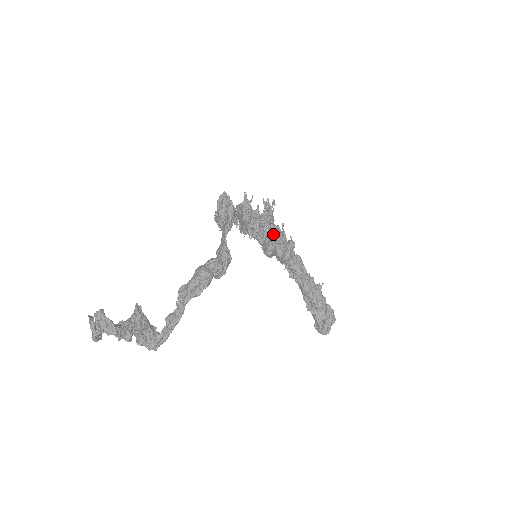
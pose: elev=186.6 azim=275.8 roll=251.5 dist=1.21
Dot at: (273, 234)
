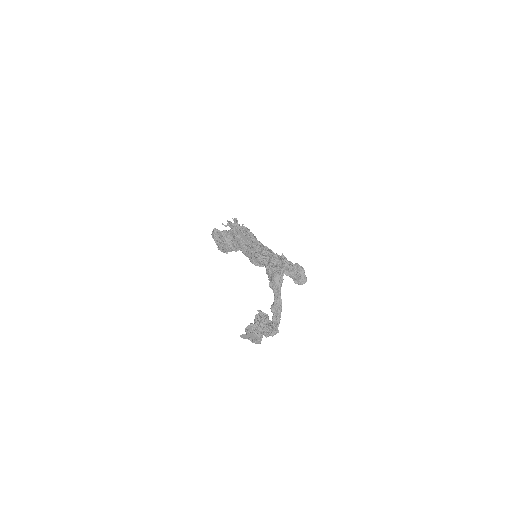
Dot at: (255, 237)
